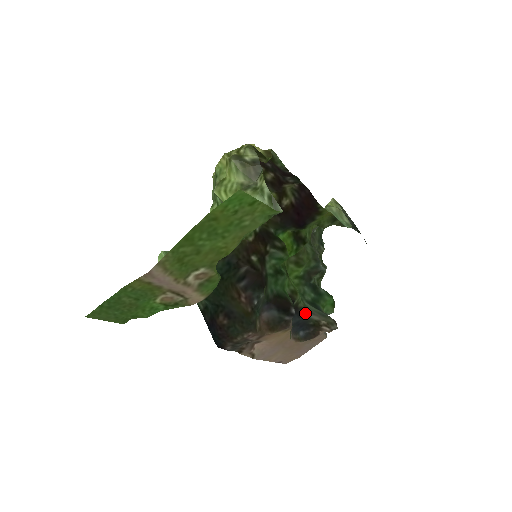
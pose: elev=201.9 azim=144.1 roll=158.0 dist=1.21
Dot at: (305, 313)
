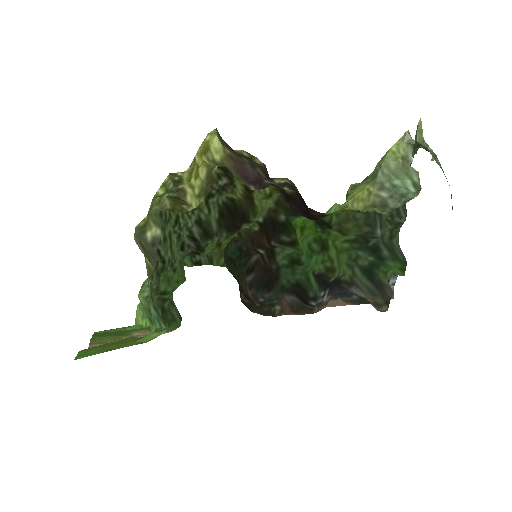
Dot at: (348, 288)
